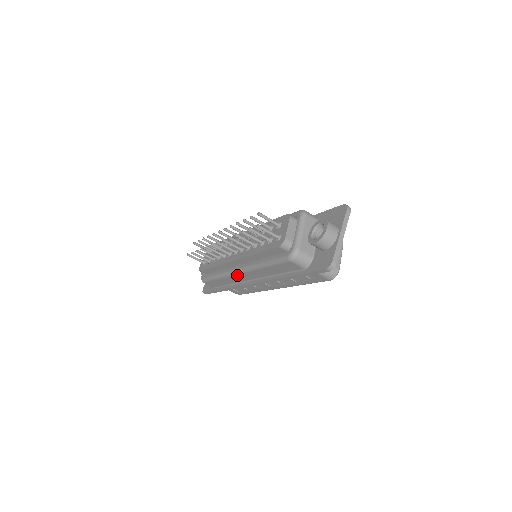
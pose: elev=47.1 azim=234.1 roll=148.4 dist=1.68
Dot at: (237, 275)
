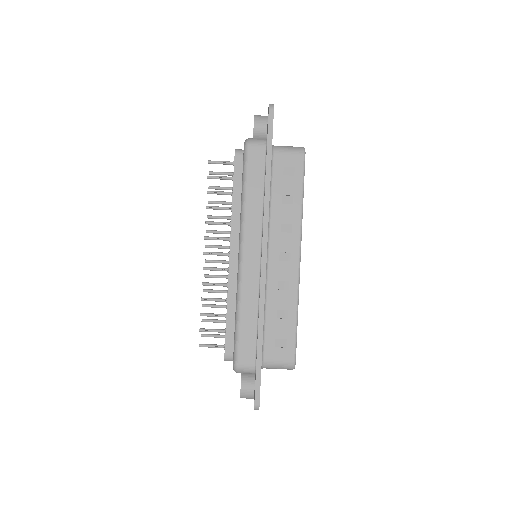
Dot at: (244, 264)
